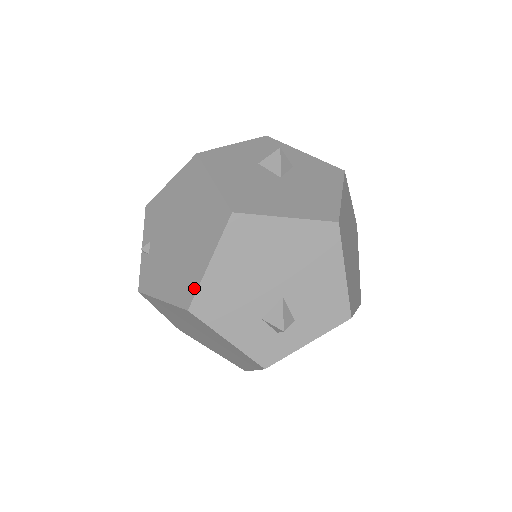
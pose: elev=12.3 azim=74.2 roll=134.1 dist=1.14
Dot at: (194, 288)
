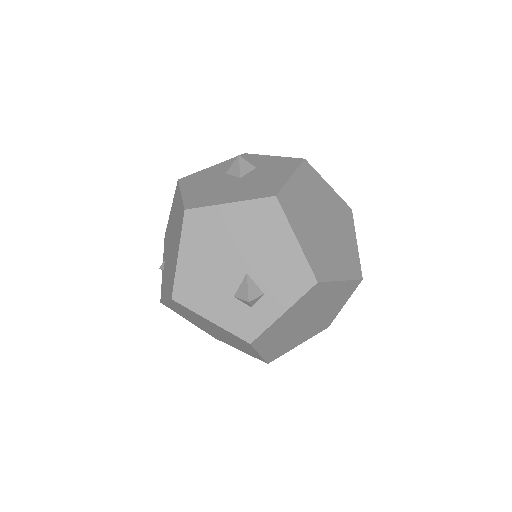
Dot at: (173, 280)
